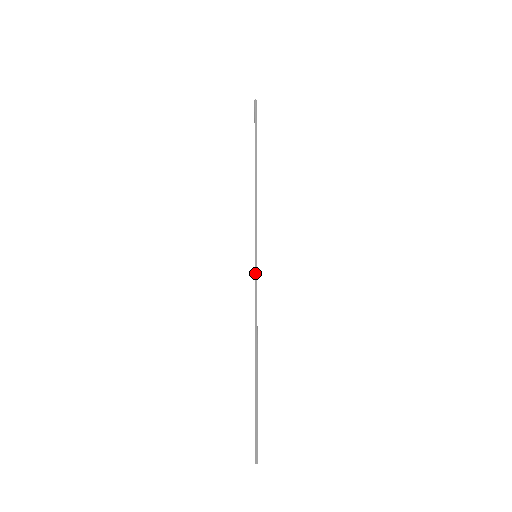
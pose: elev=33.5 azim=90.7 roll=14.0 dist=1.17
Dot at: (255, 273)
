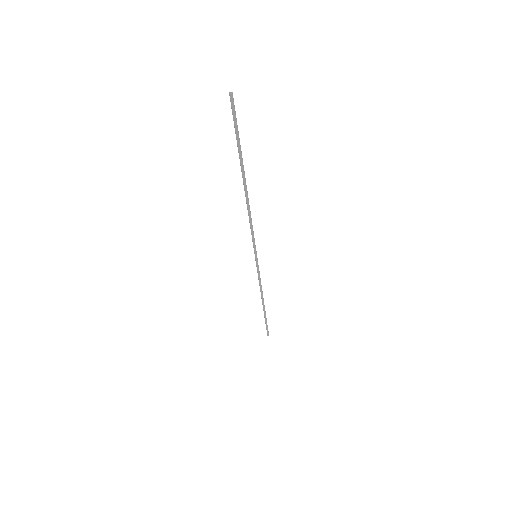
Dot at: occluded
